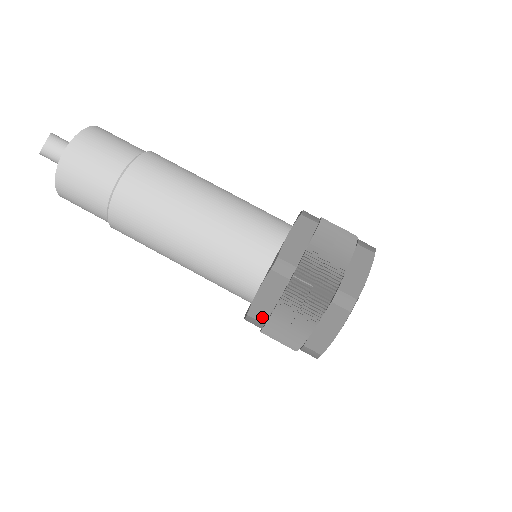
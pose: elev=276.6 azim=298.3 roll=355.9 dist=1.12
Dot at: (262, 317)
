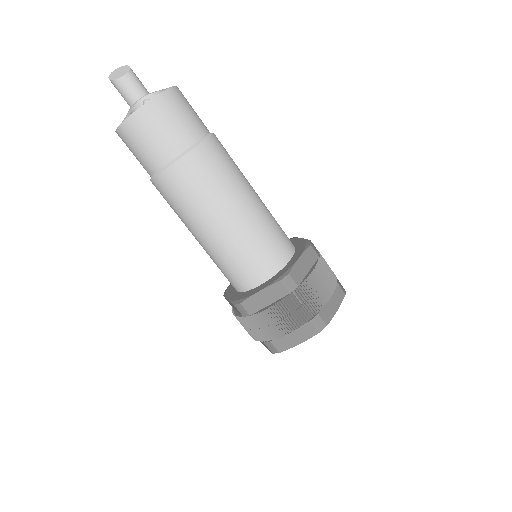
Dot at: (251, 310)
